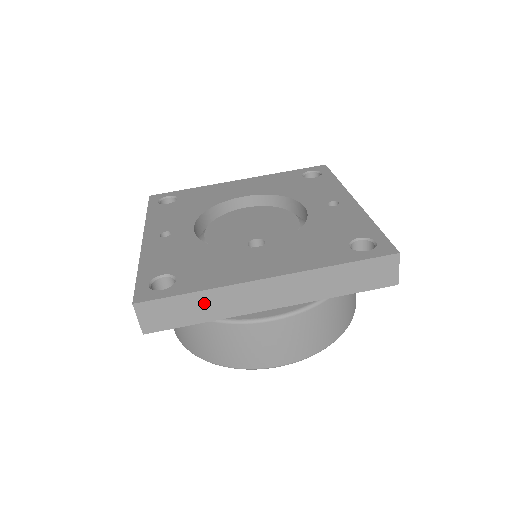
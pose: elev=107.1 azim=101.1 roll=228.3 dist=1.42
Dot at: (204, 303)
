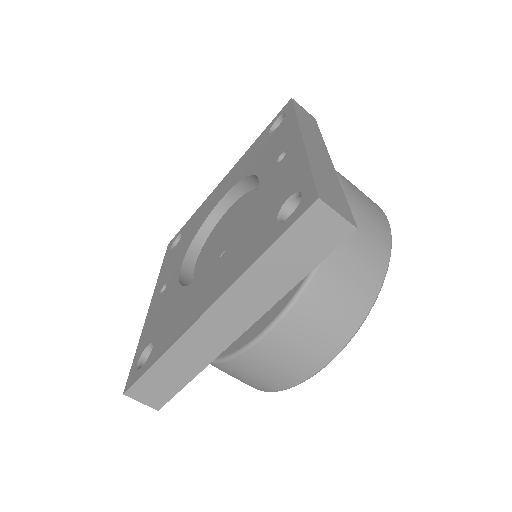
Dot at: (176, 363)
